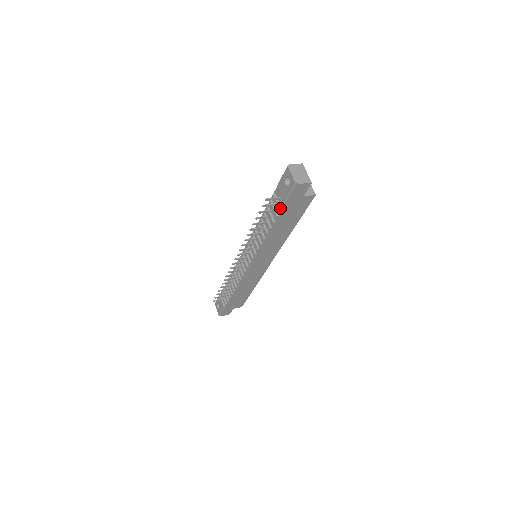
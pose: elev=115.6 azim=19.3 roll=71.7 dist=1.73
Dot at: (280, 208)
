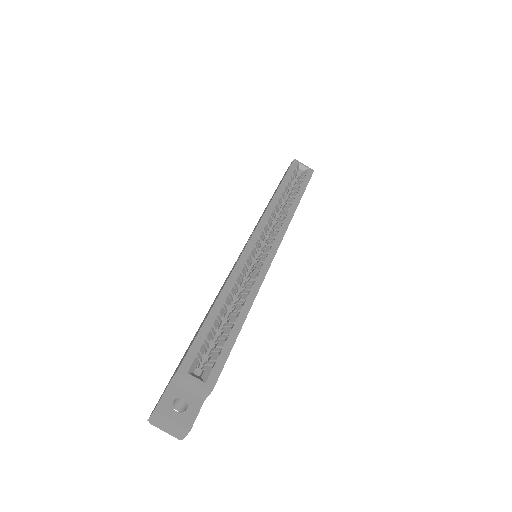
Dot at: occluded
